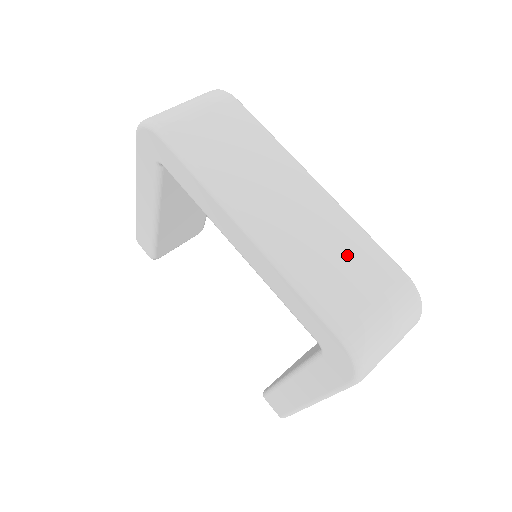
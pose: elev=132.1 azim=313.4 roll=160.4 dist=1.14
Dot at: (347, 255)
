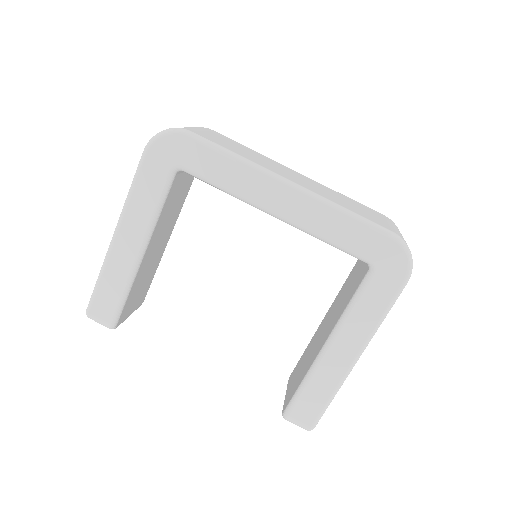
Dot at: (352, 203)
